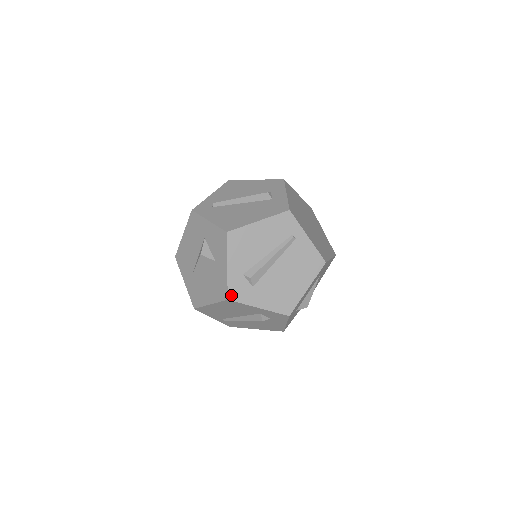
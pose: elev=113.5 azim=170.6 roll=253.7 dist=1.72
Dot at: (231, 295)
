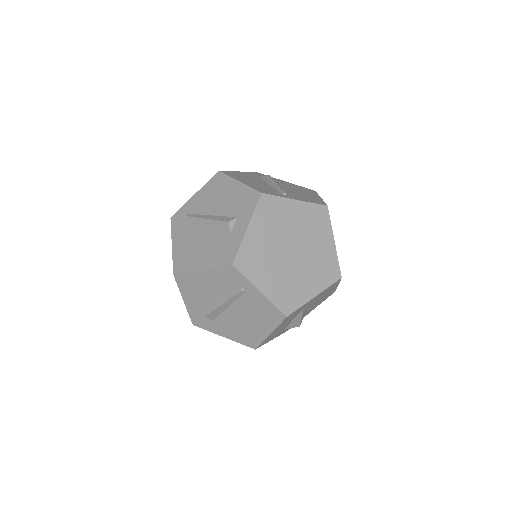
Dot at: (195, 322)
